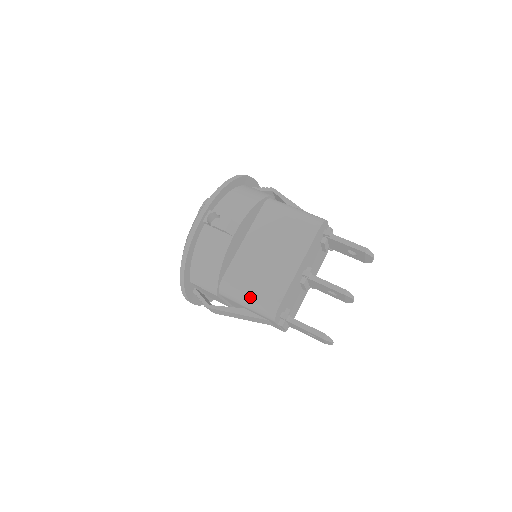
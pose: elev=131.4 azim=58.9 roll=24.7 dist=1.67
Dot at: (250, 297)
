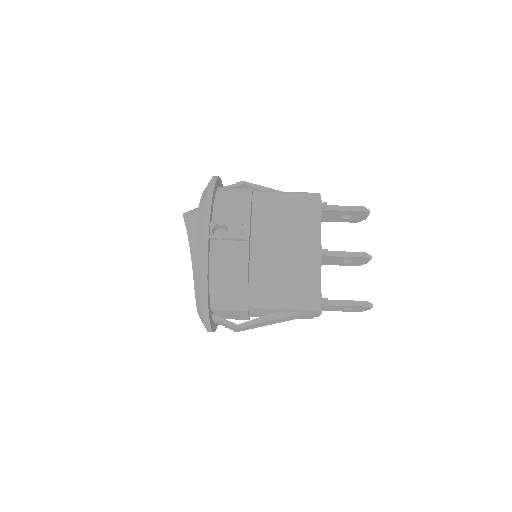
Dot at: (287, 296)
